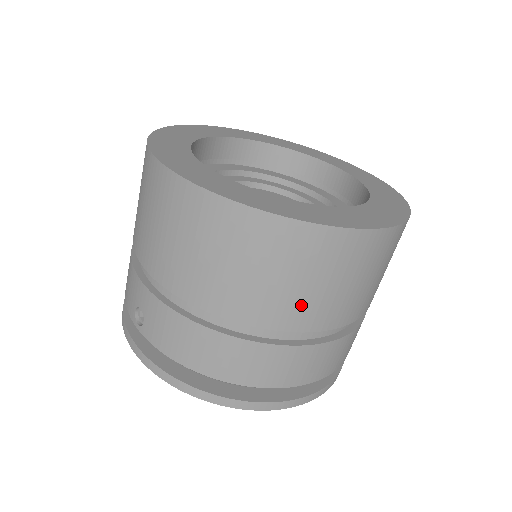
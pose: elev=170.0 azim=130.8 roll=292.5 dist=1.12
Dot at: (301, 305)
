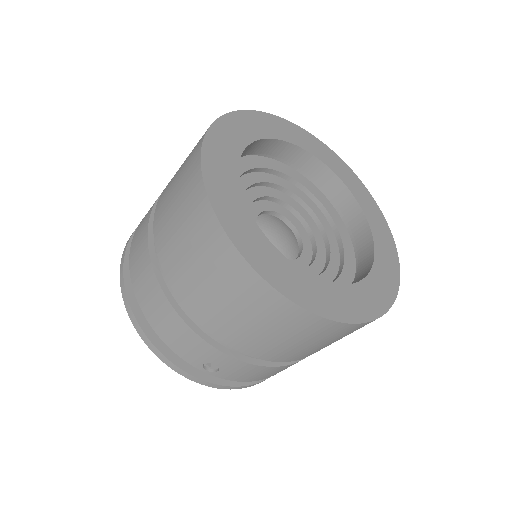
Dot at: occluded
